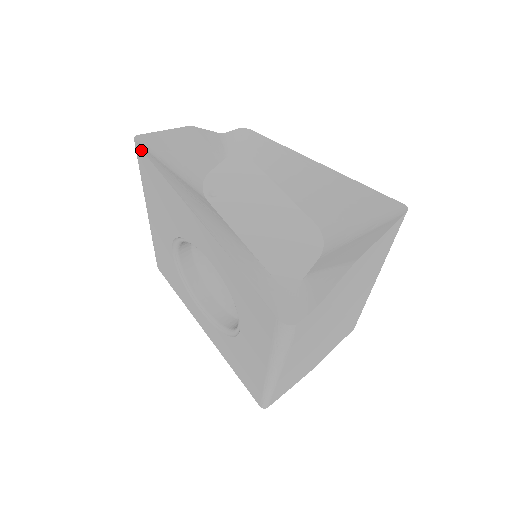
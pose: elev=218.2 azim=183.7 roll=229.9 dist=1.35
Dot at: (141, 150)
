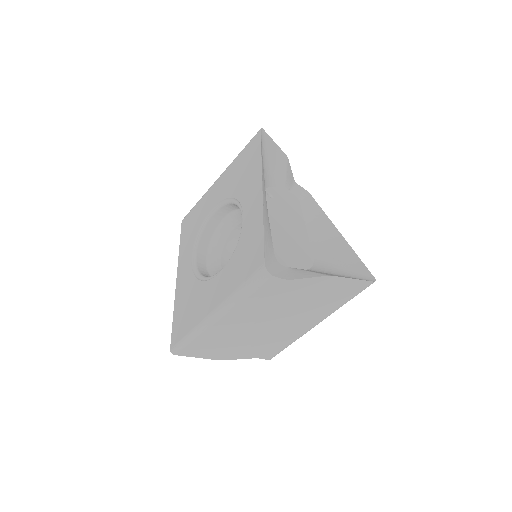
Dot at: (260, 136)
